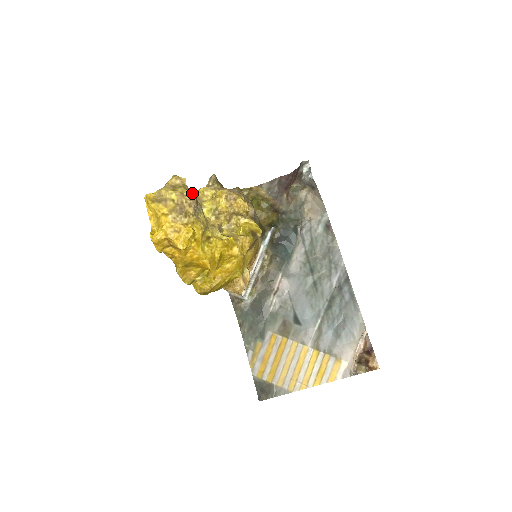
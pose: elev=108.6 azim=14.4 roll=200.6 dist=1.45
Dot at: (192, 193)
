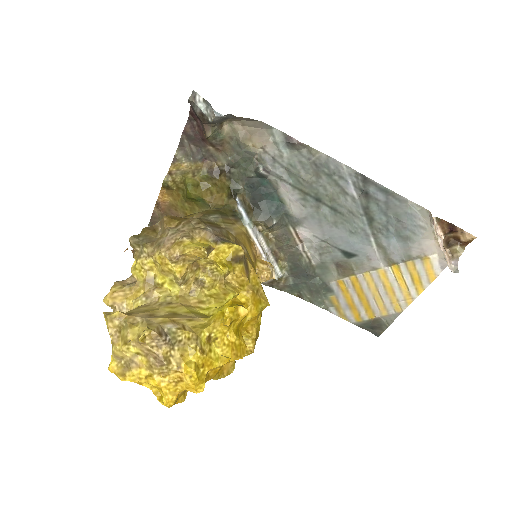
Dot at: (146, 333)
